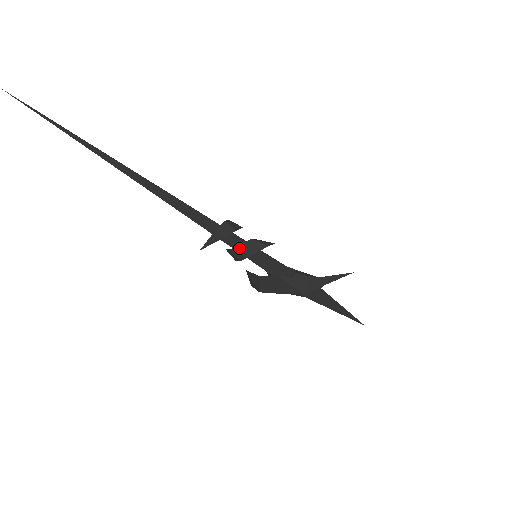
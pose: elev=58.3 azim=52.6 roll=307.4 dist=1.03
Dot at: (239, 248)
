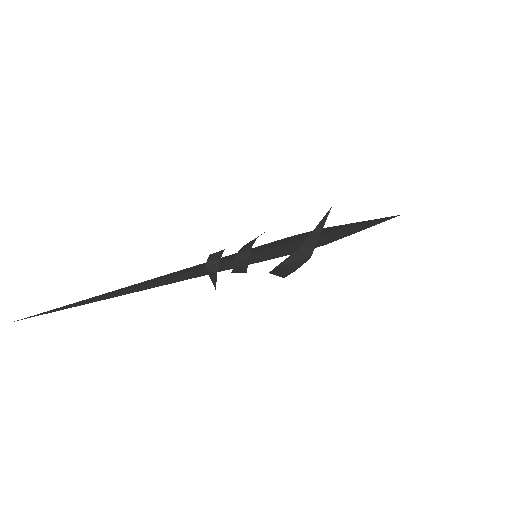
Dot at: (235, 268)
